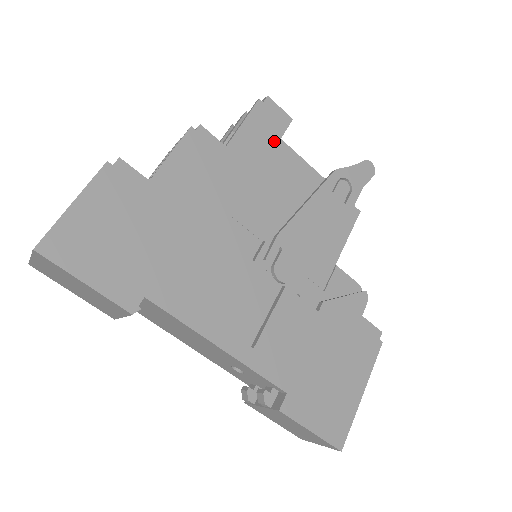
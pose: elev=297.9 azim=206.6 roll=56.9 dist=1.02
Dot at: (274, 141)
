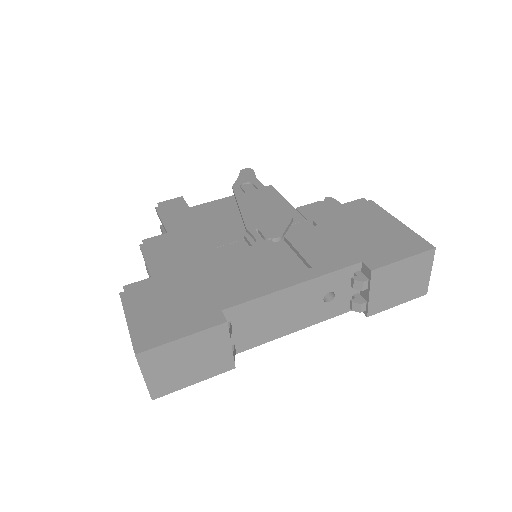
Dot at: (186, 209)
